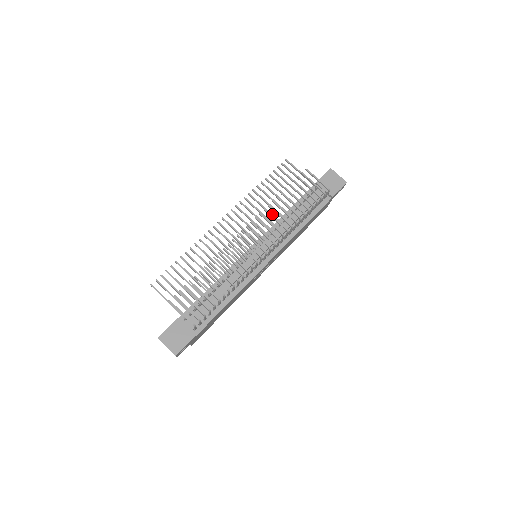
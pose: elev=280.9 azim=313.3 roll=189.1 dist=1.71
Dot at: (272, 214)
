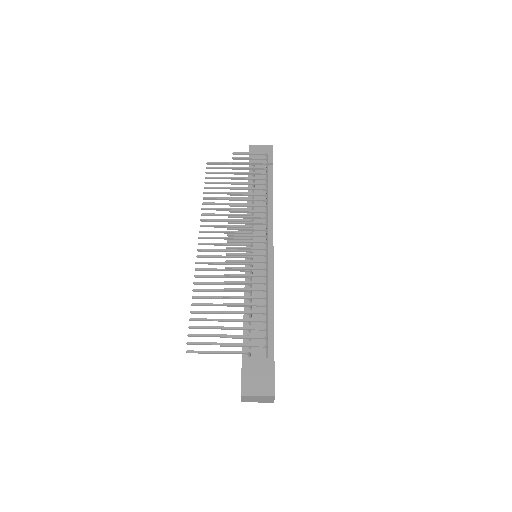
Dot at: (238, 208)
